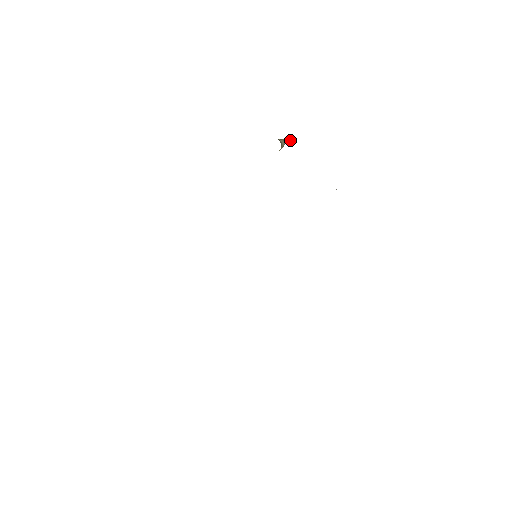
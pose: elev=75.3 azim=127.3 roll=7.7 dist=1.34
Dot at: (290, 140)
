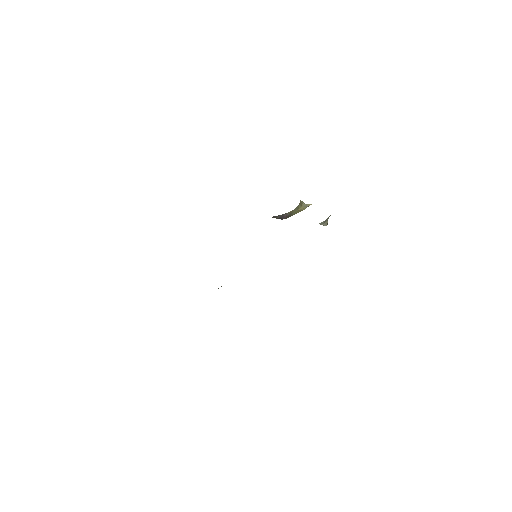
Dot at: occluded
